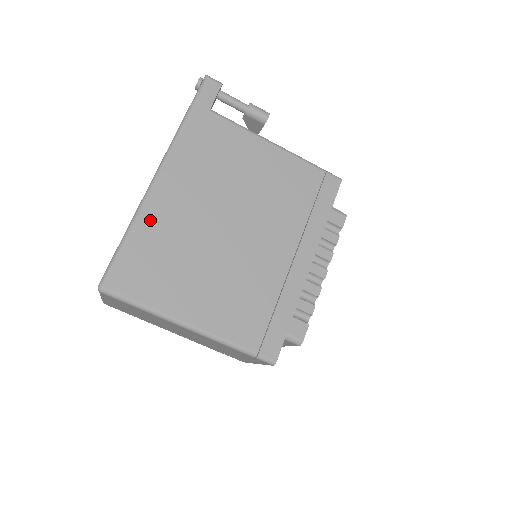
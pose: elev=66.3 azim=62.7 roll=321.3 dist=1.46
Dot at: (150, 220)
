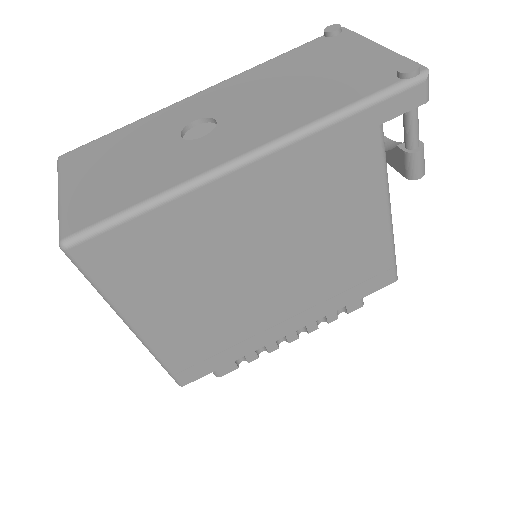
Dot at: (188, 209)
